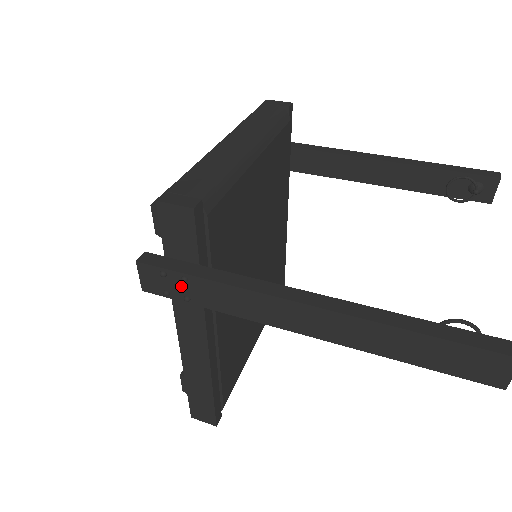
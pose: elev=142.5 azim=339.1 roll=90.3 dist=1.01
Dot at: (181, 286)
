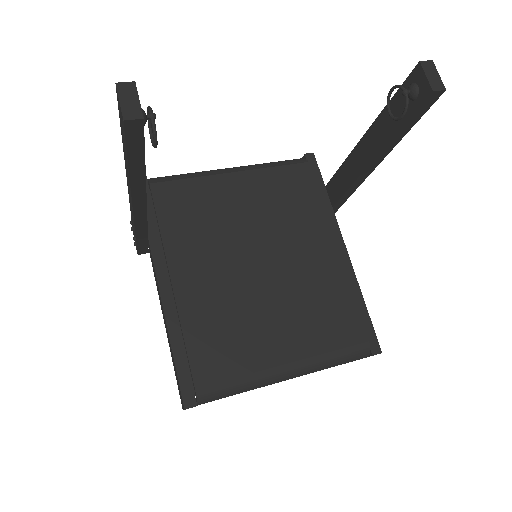
Dot at: occluded
